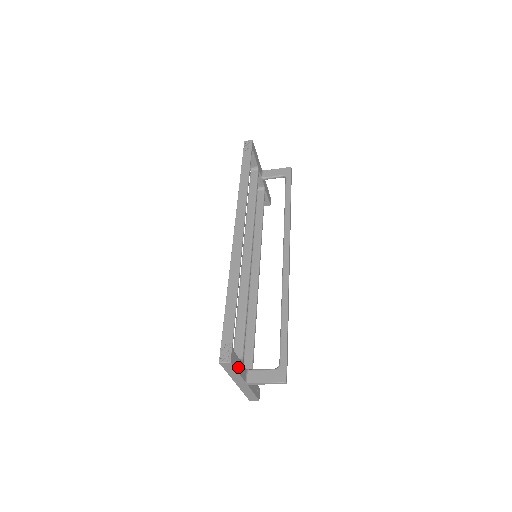
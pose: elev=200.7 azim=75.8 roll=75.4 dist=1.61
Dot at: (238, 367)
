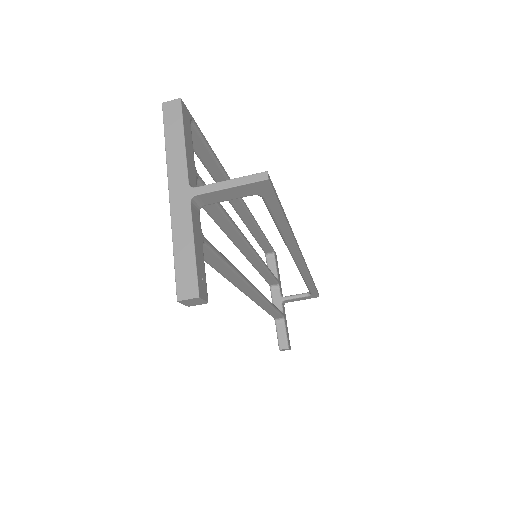
Dot at: (187, 142)
